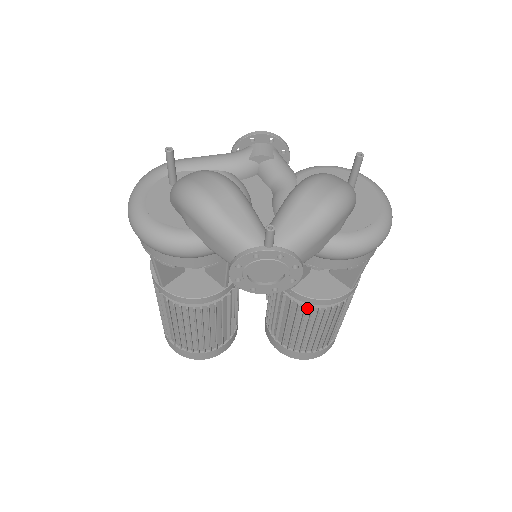
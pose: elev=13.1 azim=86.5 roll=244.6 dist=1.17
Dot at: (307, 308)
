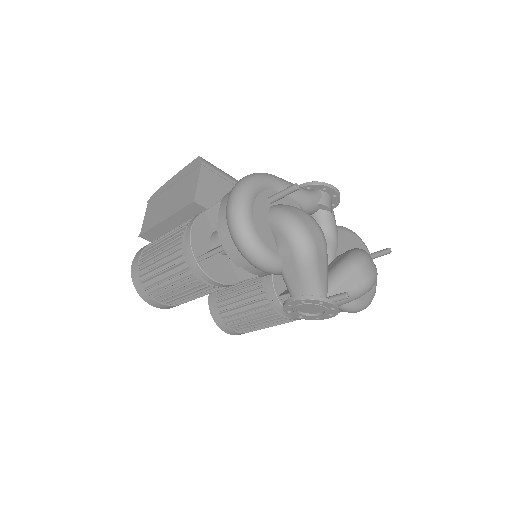
Dot at: (276, 314)
